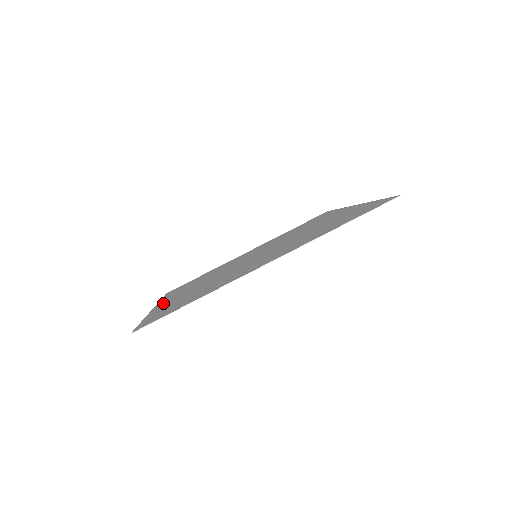
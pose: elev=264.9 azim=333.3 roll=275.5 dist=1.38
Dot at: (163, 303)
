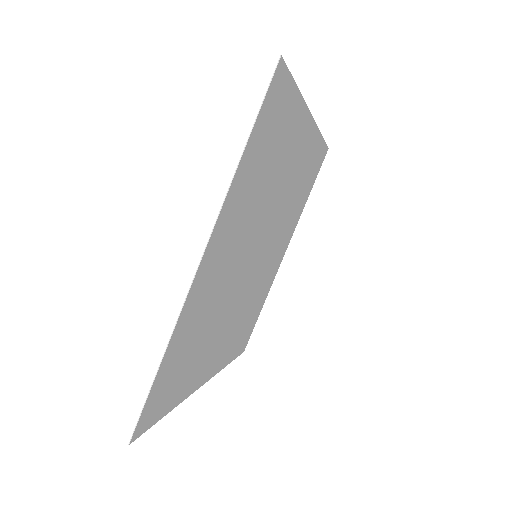
Dot at: (205, 373)
